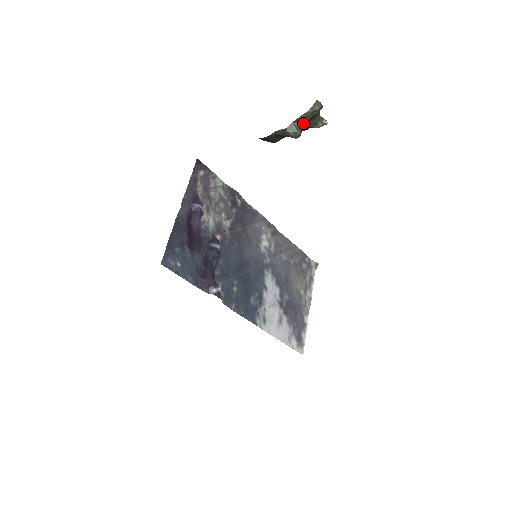
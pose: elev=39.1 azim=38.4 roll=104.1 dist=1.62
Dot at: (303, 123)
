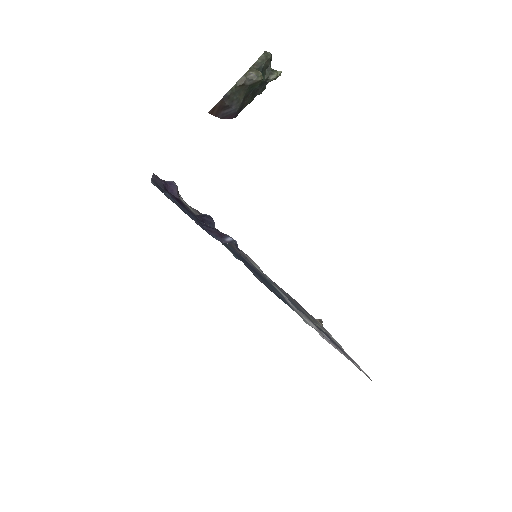
Dot at: (261, 68)
